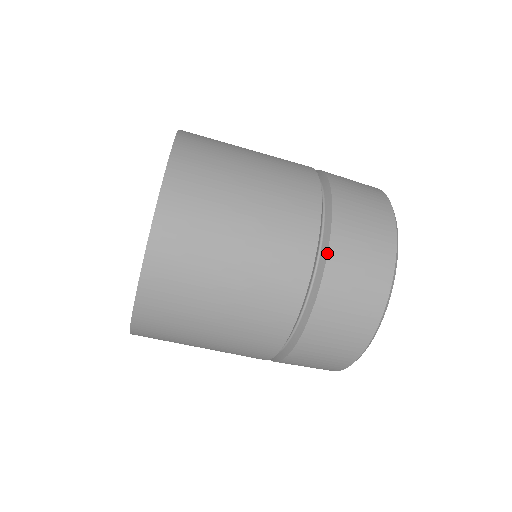
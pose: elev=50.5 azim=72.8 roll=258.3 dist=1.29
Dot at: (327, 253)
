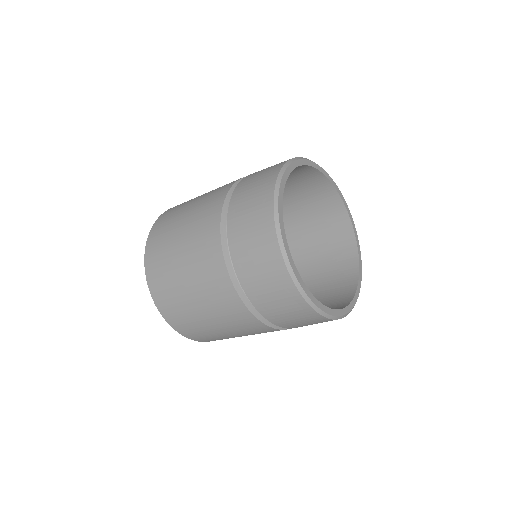
Dot at: occluded
